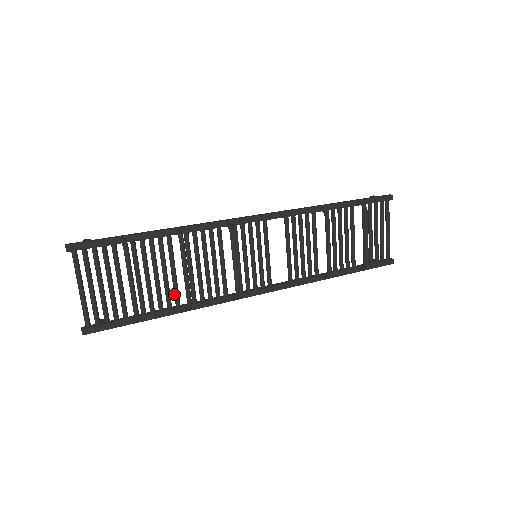
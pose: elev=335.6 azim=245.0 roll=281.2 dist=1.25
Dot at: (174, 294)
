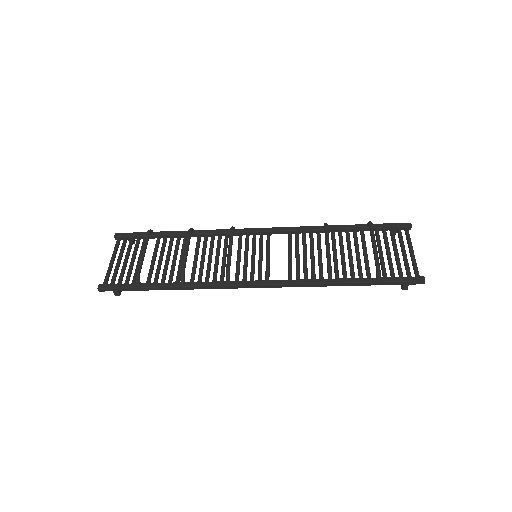
Dot at: (177, 274)
